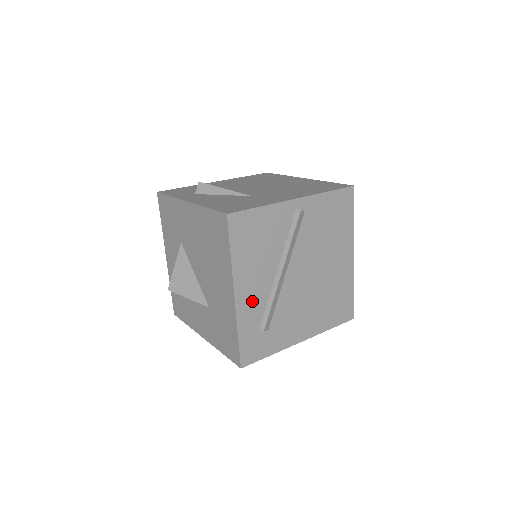
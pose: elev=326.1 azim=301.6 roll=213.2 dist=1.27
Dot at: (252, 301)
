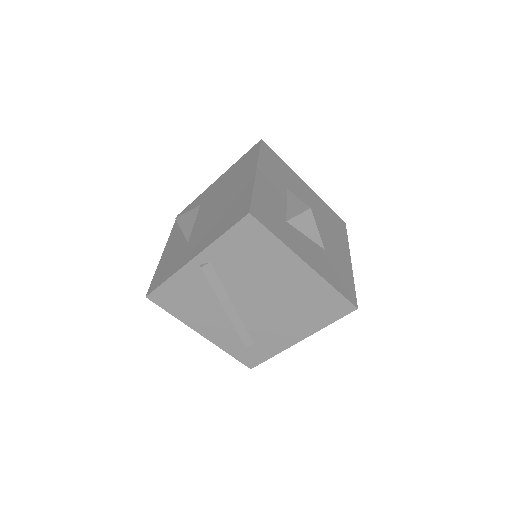
Dot at: (220, 333)
